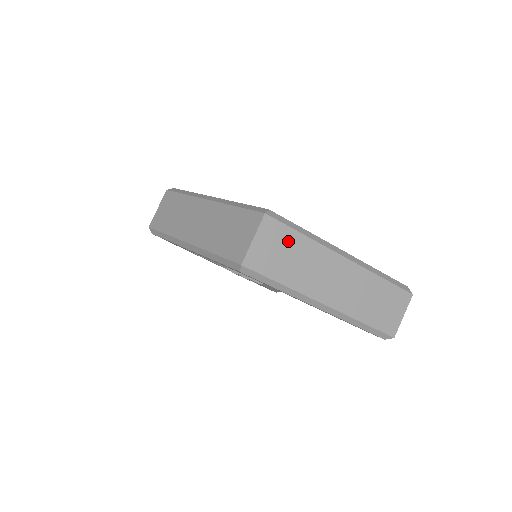
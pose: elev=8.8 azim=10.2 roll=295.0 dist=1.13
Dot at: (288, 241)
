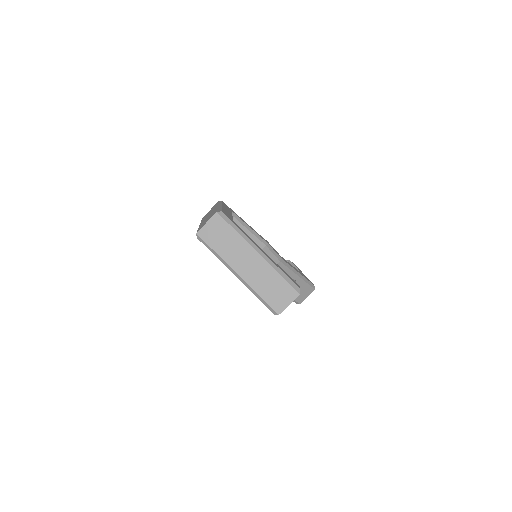
Dot at: (225, 230)
